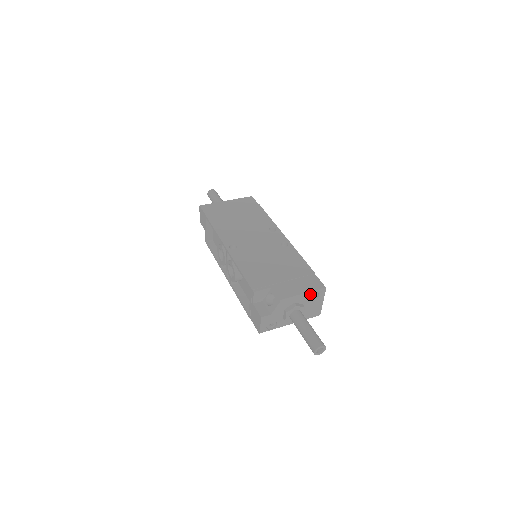
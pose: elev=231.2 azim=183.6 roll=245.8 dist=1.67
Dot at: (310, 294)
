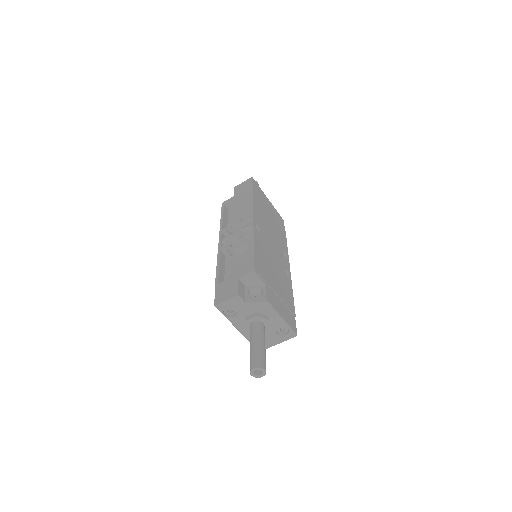
Dot at: (284, 325)
